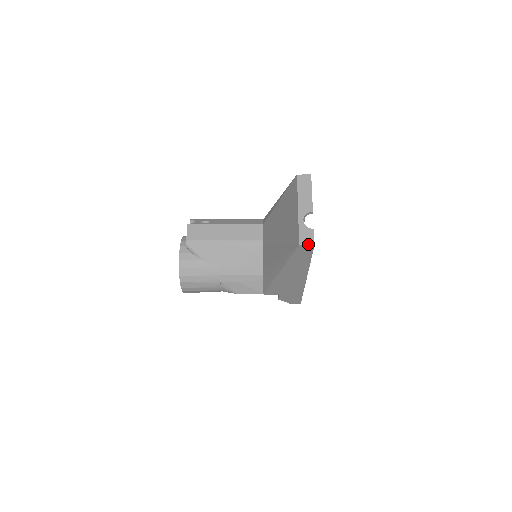
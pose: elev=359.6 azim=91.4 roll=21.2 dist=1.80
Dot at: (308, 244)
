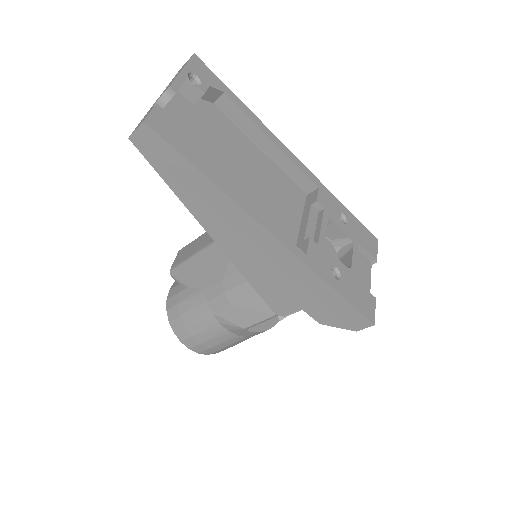
Dot at: (138, 127)
